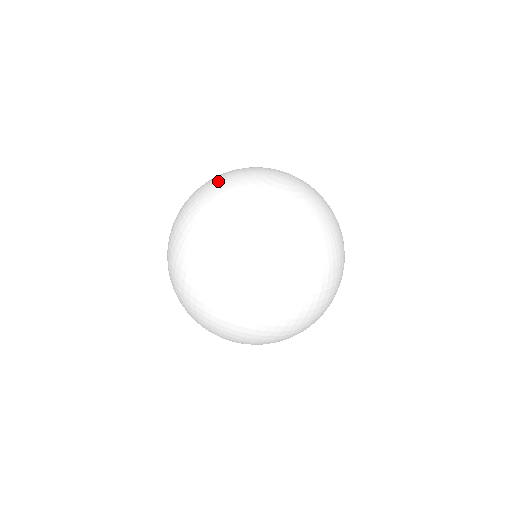
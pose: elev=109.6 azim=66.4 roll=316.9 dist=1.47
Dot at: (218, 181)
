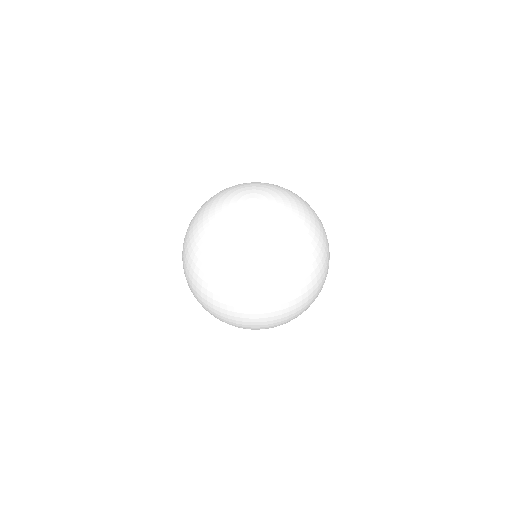
Dot at: (220, 247)
